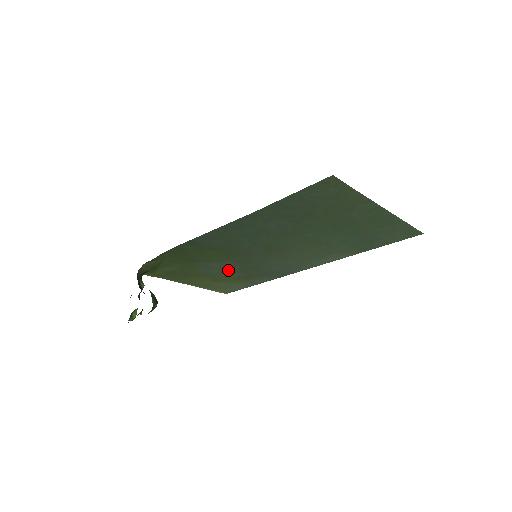
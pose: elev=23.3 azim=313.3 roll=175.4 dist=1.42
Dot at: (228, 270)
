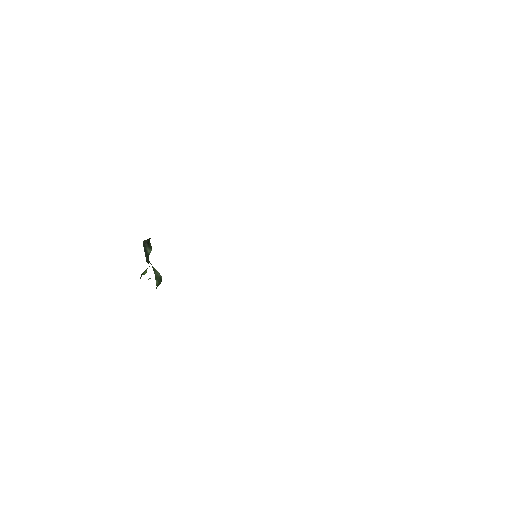
Dot at: occluded
